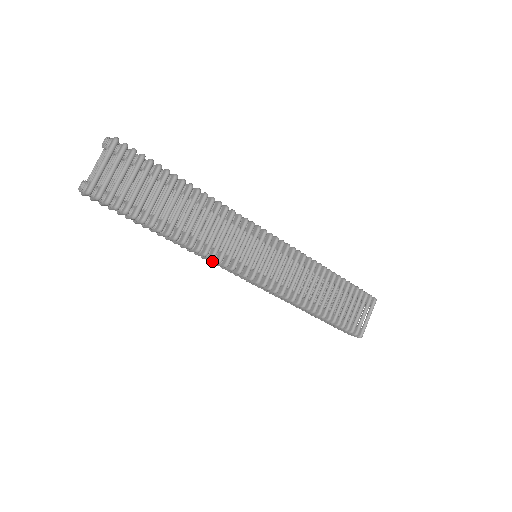
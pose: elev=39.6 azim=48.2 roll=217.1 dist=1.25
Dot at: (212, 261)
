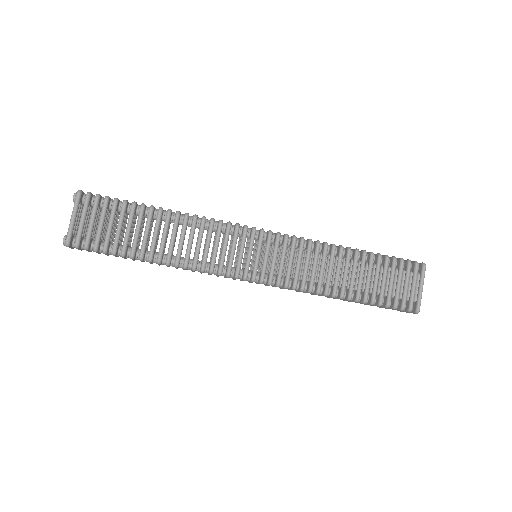
Dot at: (208, 273)
